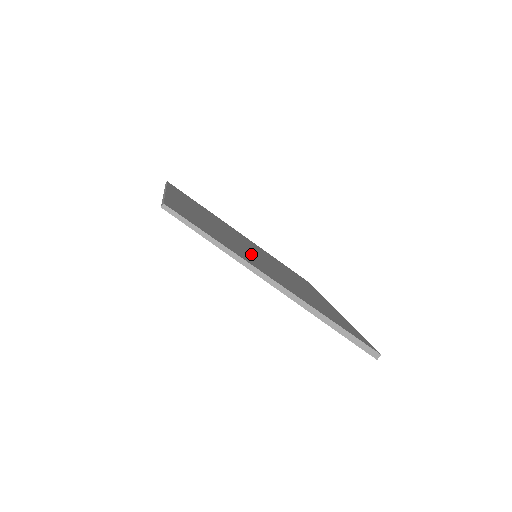
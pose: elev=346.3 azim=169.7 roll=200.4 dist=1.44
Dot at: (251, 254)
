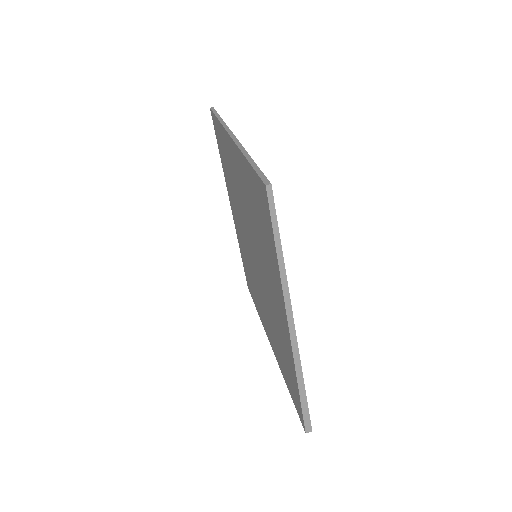
Dot at: occluded
